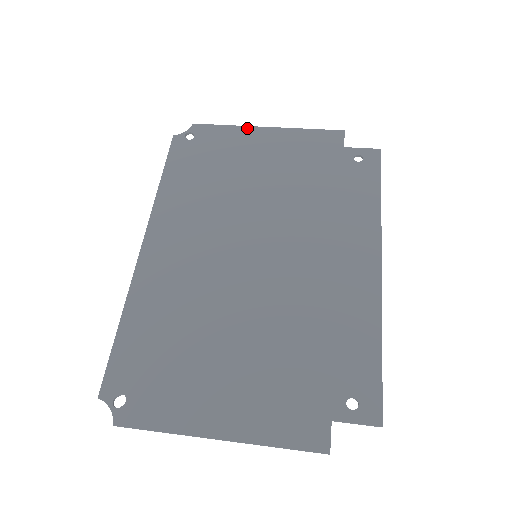
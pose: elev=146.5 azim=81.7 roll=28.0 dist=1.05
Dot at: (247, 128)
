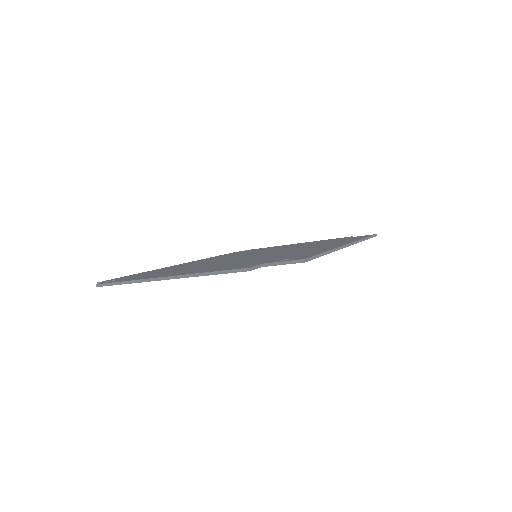
Dot at: occluded
